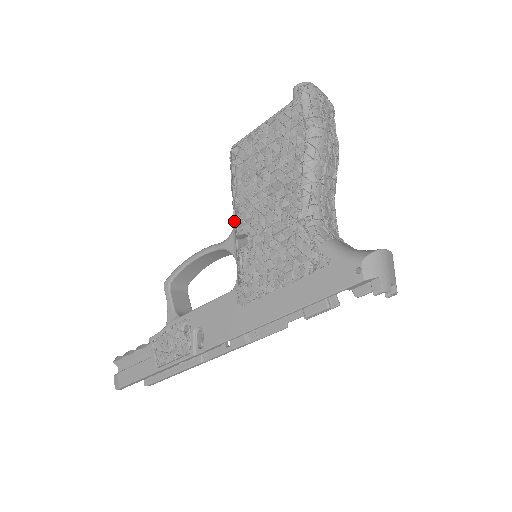
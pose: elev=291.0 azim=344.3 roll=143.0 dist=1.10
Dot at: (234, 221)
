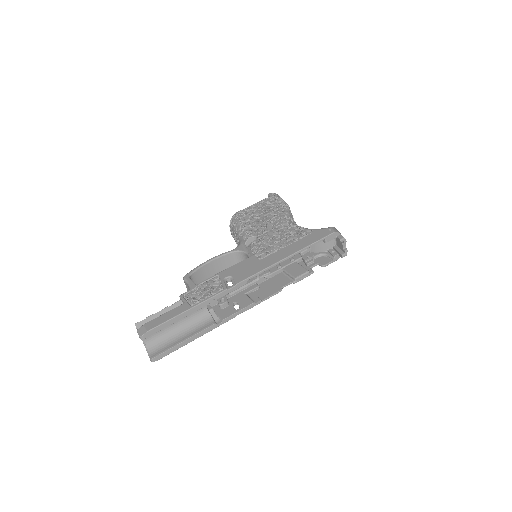
Dot at: (242, 237)
